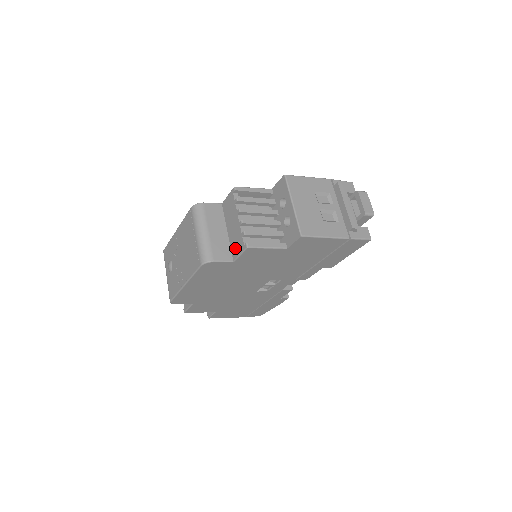
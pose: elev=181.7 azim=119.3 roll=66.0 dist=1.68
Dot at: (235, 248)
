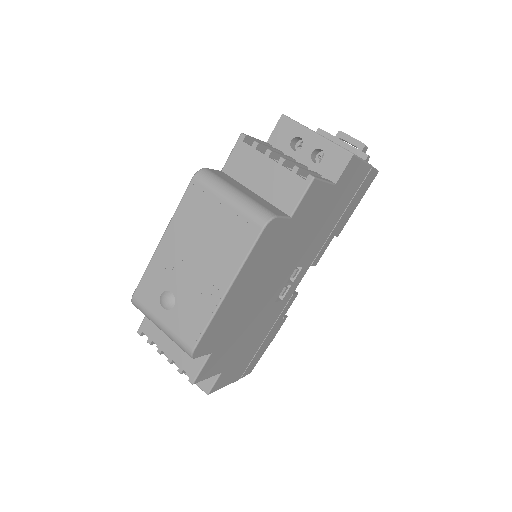
Dot at: (286, 198)
